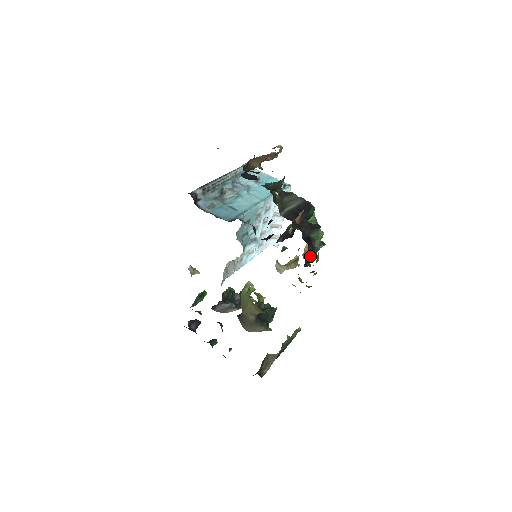
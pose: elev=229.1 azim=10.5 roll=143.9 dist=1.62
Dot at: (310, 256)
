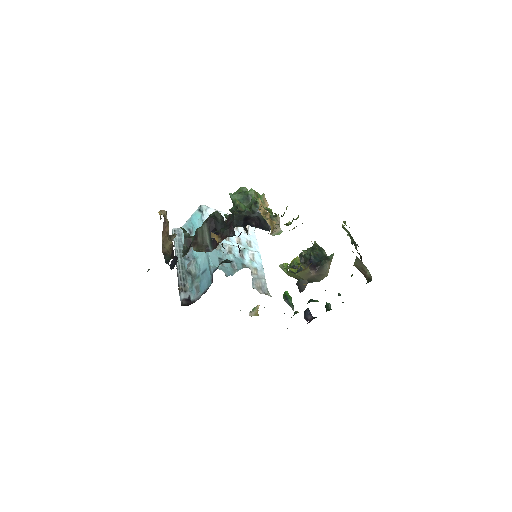
Dot at: (262, 223)
